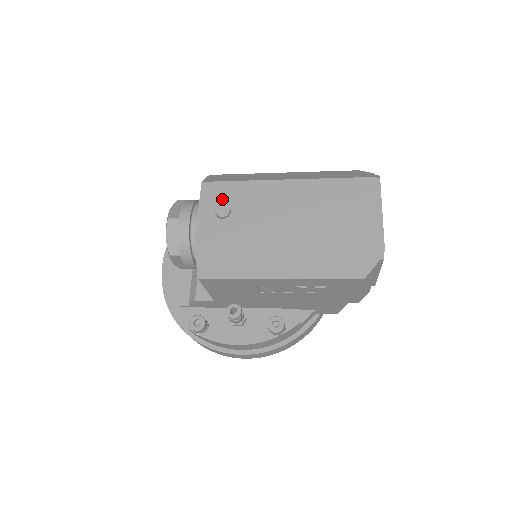
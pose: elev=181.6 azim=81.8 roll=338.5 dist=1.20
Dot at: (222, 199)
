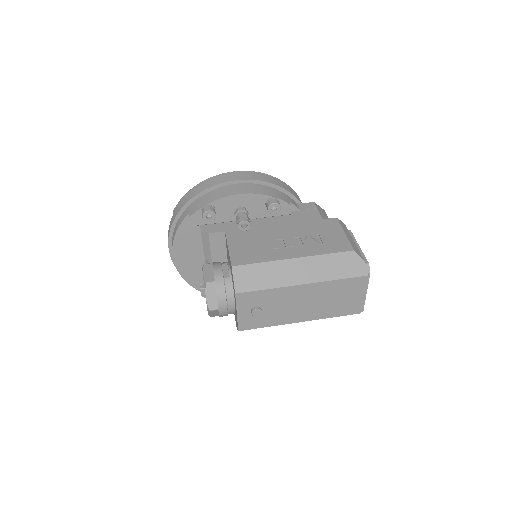
Dot at: (254, 303)
